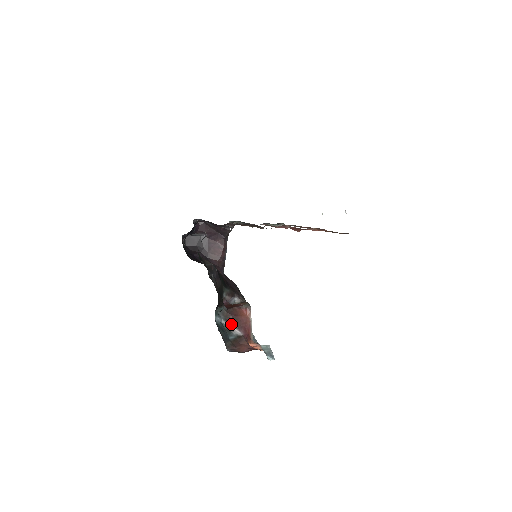
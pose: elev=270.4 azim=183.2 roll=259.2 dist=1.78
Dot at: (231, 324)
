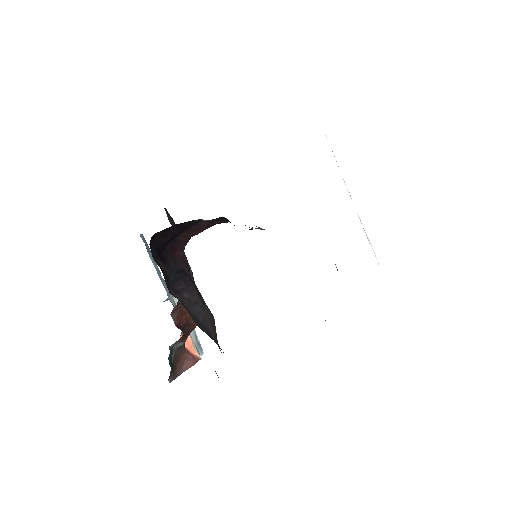
Dot at: (178, 342)
